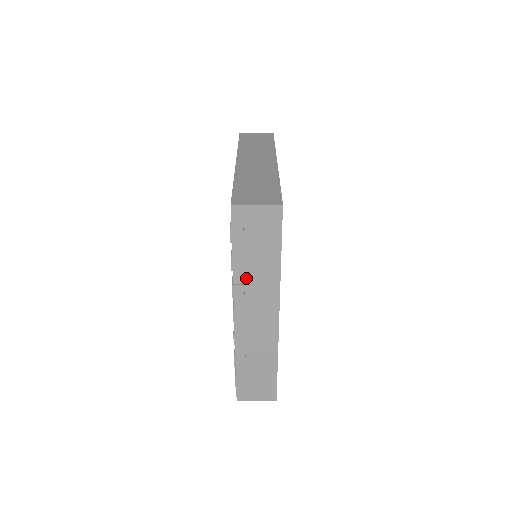
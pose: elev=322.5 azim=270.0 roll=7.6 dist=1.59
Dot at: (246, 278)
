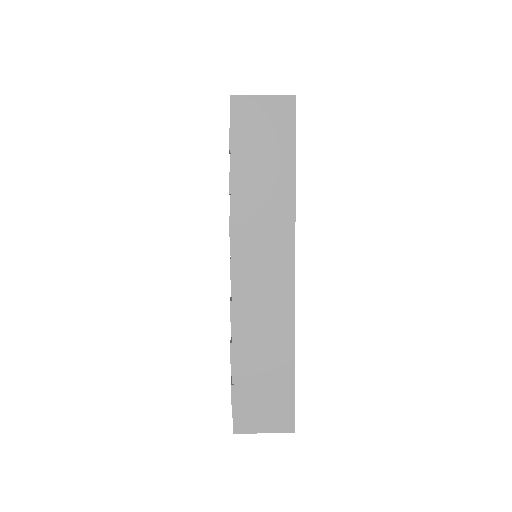
Dot at: (249, 206)
